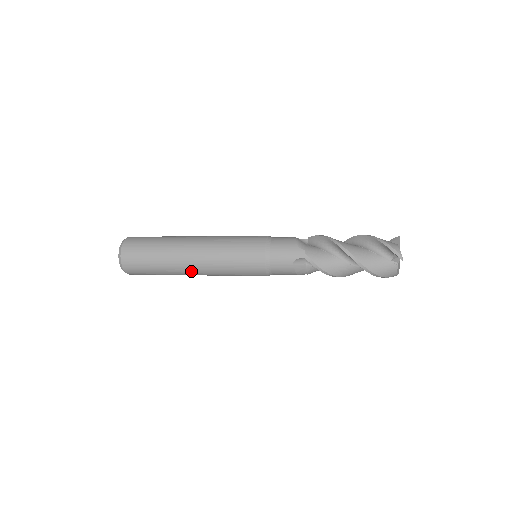
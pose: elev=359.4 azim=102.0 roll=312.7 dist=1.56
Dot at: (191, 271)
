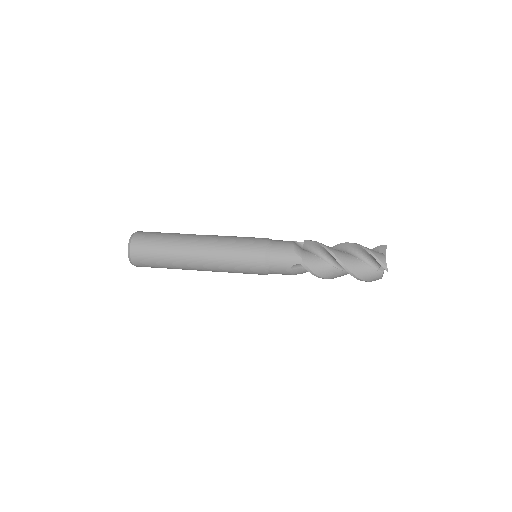
Dot at: (196, 269)
